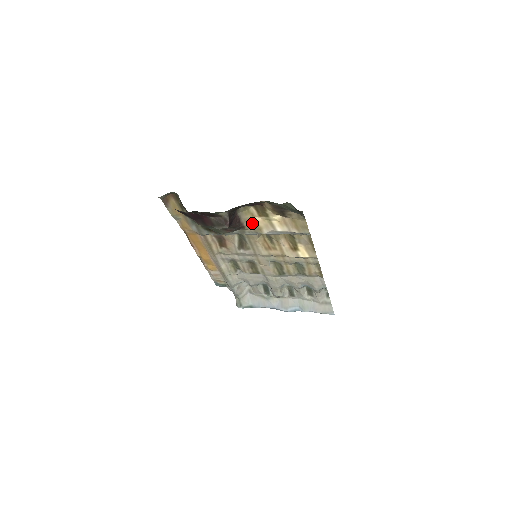
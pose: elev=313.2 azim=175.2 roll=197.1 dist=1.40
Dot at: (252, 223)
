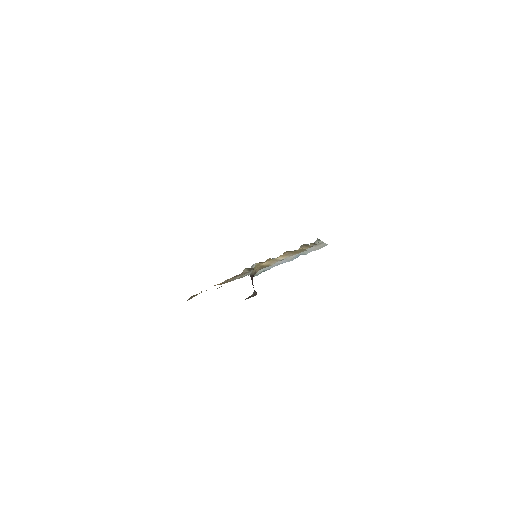
Dot at: (260, 267)
